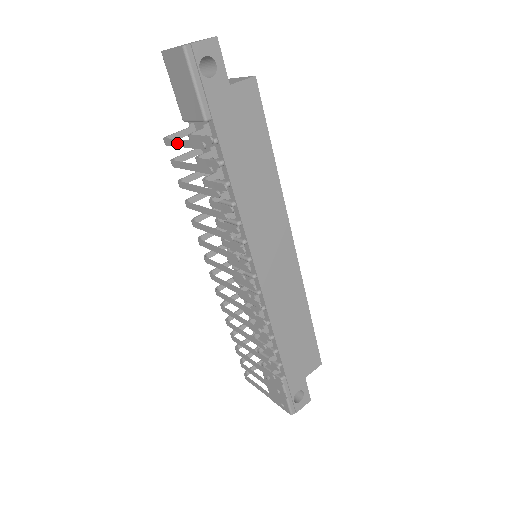
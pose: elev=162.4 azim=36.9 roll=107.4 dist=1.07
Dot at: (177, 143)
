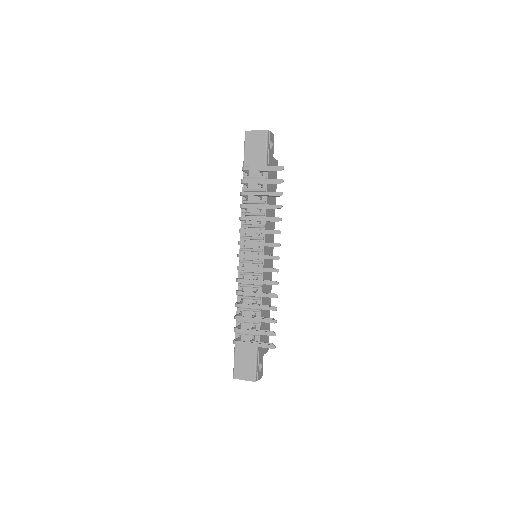
Dot at: (258, 168)
